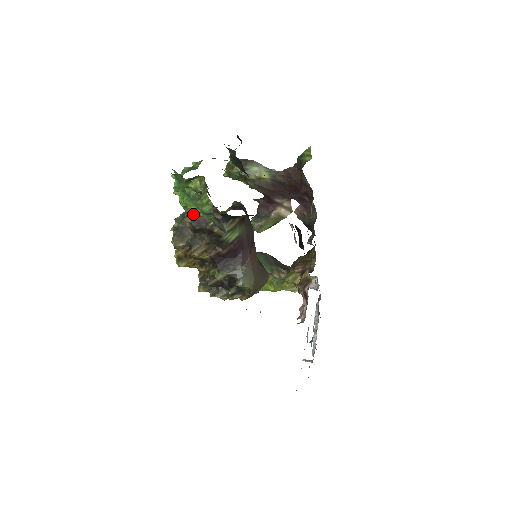
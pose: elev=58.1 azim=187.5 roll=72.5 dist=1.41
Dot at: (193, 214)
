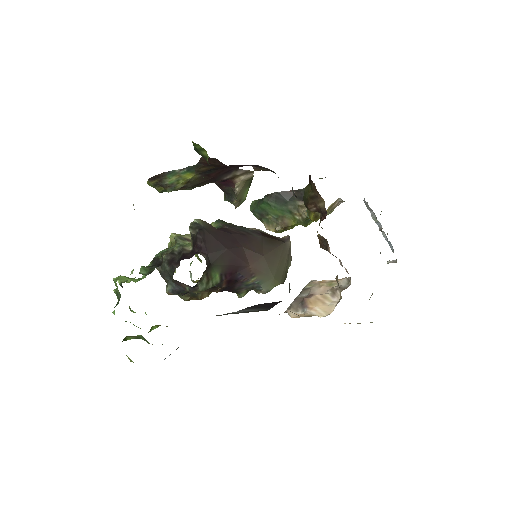
Dot at: occluded
